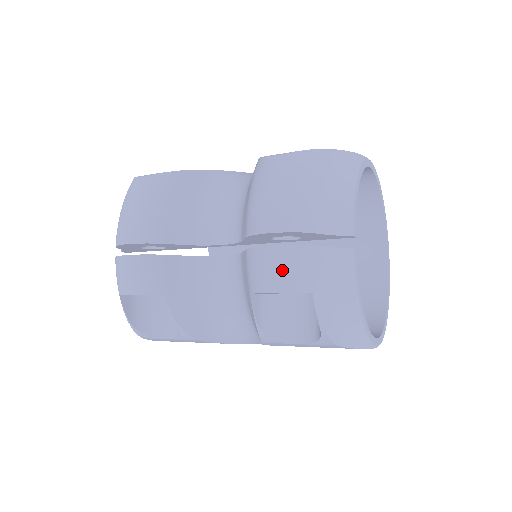
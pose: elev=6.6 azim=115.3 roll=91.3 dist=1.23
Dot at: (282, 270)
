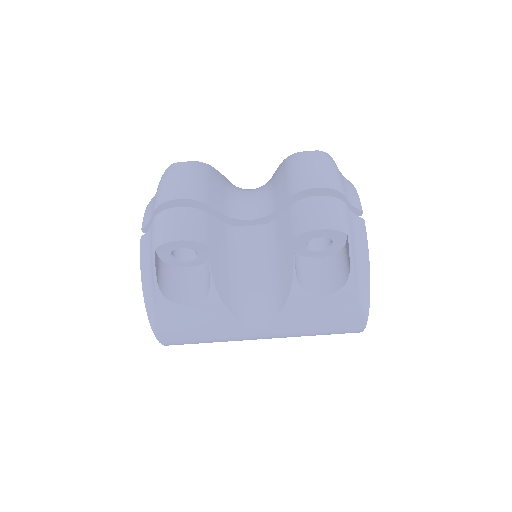
Dot at: (328, 212)
